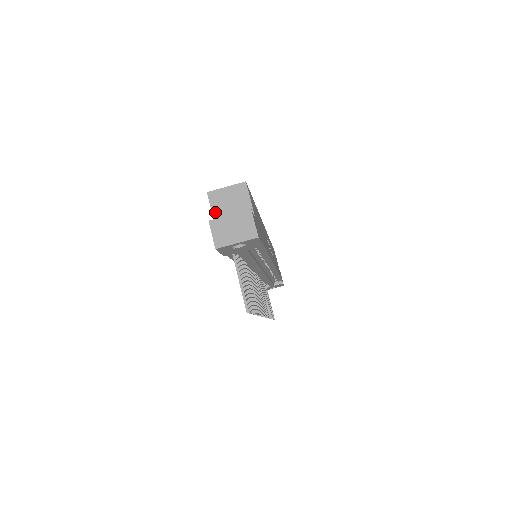
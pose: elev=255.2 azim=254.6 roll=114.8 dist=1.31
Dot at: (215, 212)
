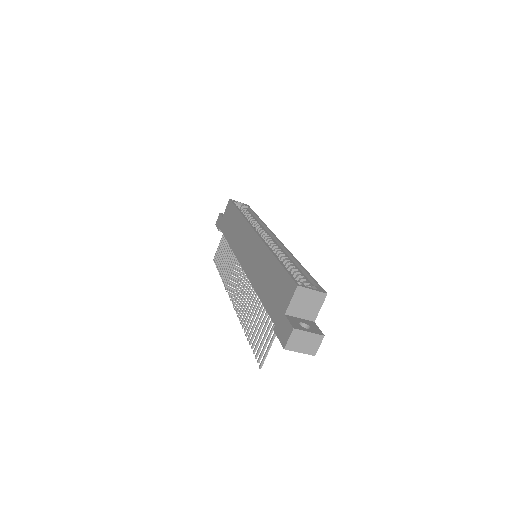
Dot at: (293, 303)
